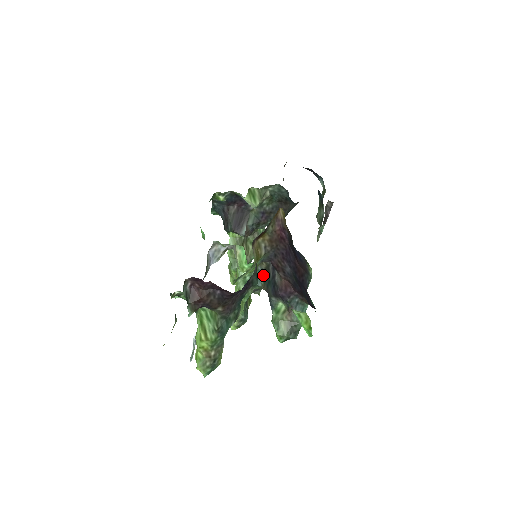
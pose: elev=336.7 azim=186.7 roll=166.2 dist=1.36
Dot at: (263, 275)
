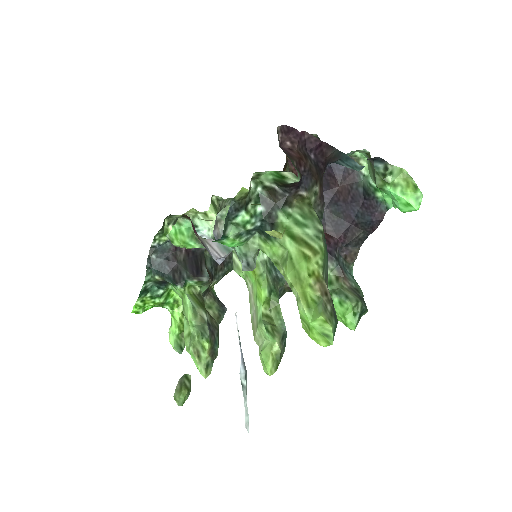
Dot at: occluded
